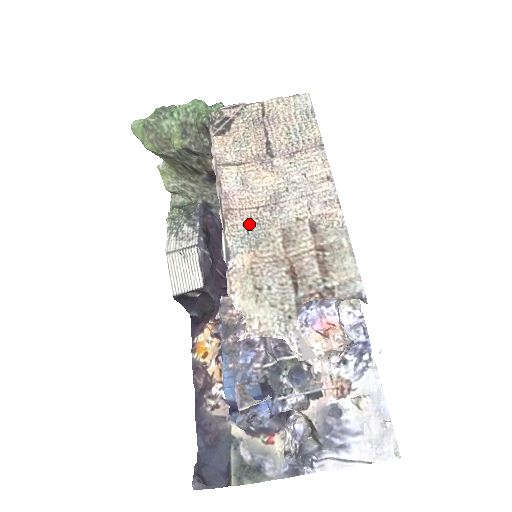
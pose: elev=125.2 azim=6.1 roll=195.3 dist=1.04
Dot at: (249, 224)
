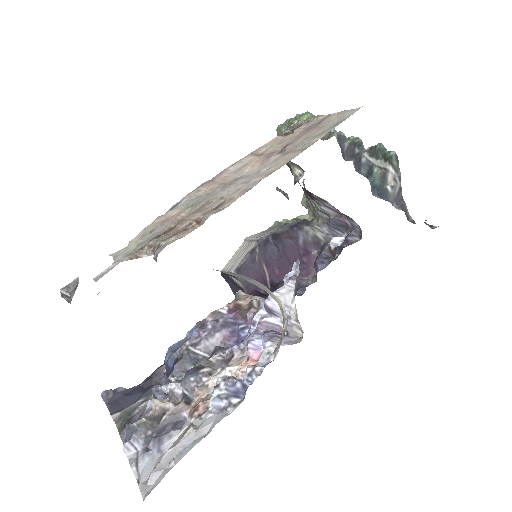
Dot at: (205, 193)
